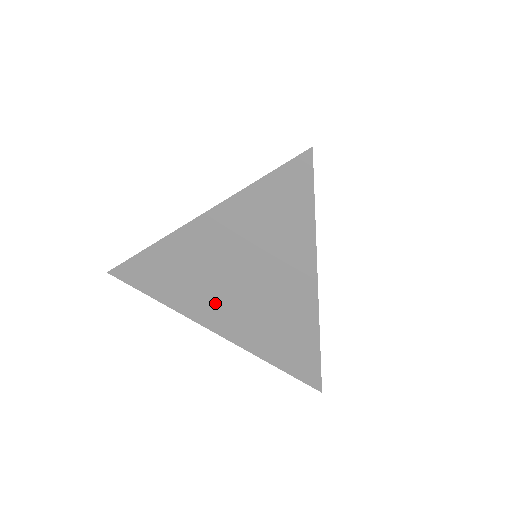
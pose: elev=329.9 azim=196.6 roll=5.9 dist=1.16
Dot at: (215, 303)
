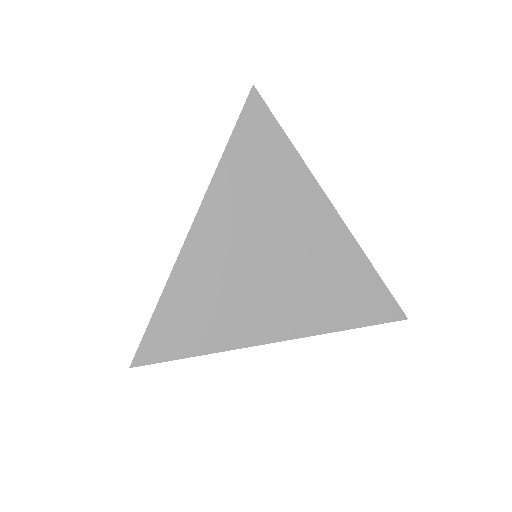
Dot at: (262, 303)
